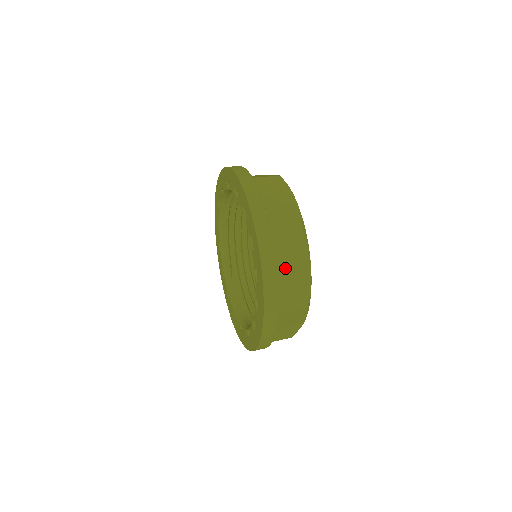
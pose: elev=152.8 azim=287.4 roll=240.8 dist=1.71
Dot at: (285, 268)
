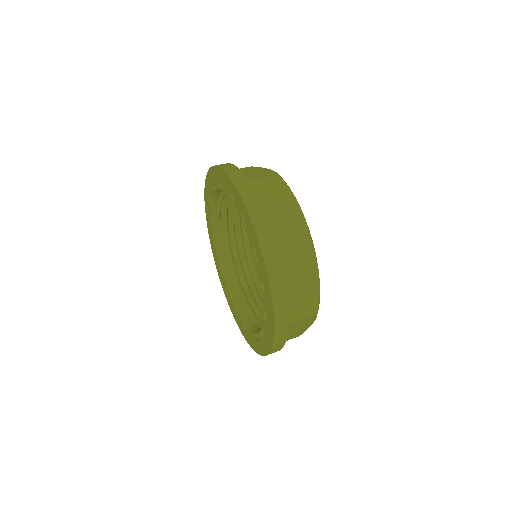
Dot at: (291, 330)
